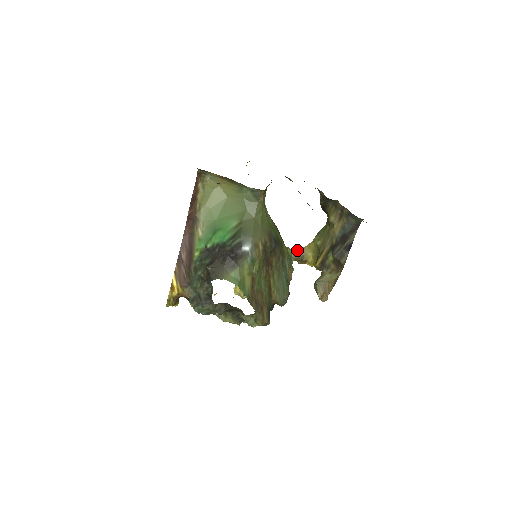
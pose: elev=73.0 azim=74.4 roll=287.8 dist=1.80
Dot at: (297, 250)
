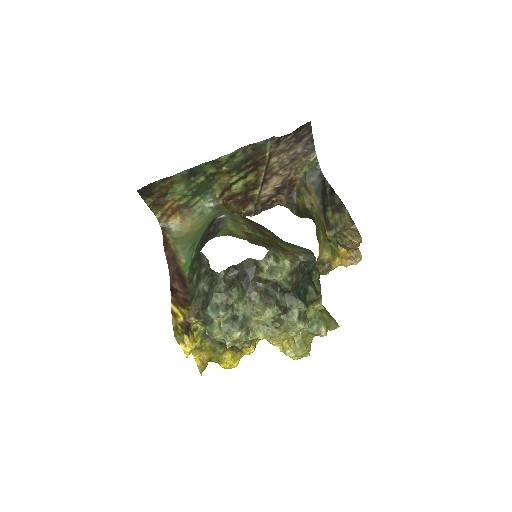
Dot at: occluded
